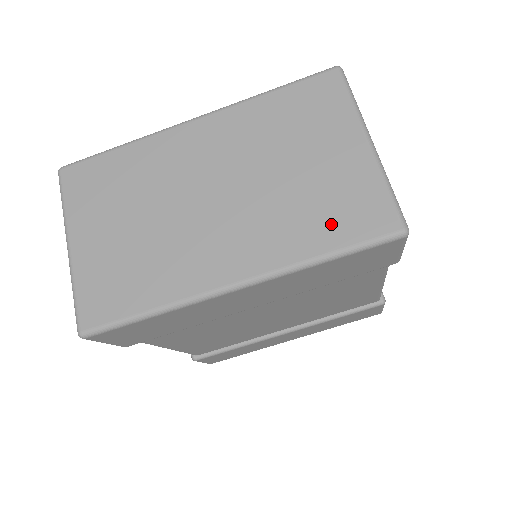
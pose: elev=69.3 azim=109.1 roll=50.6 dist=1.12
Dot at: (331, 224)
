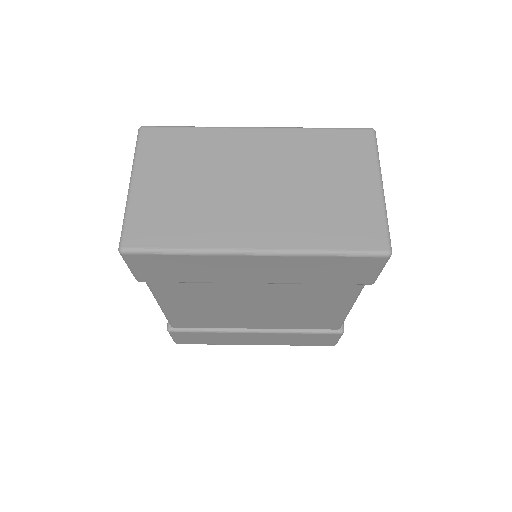
Dot at: (338, 231)
